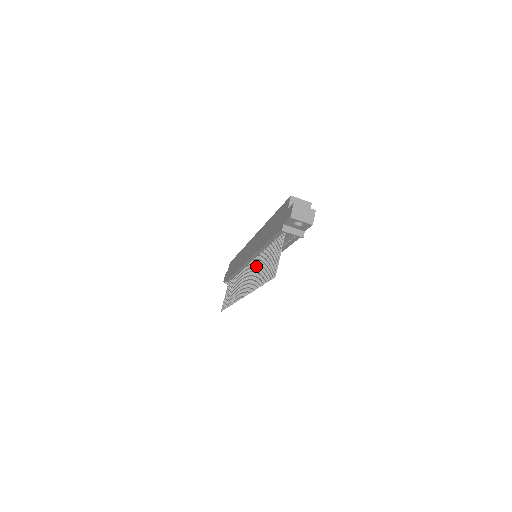
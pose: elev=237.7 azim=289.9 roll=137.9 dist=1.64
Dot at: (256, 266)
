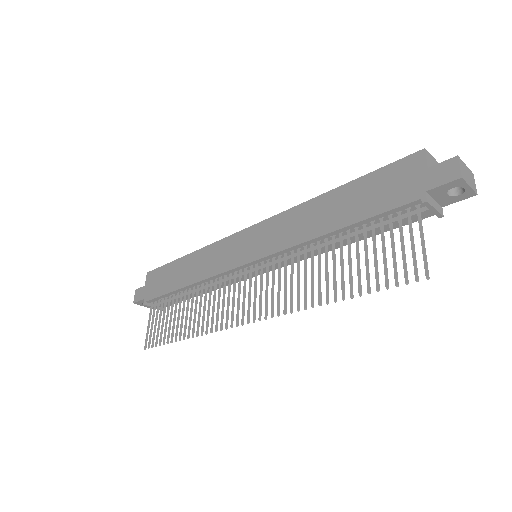
Dot at: (292, 268)
